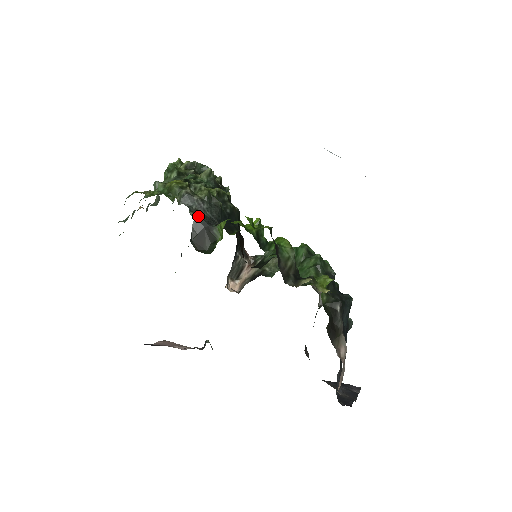
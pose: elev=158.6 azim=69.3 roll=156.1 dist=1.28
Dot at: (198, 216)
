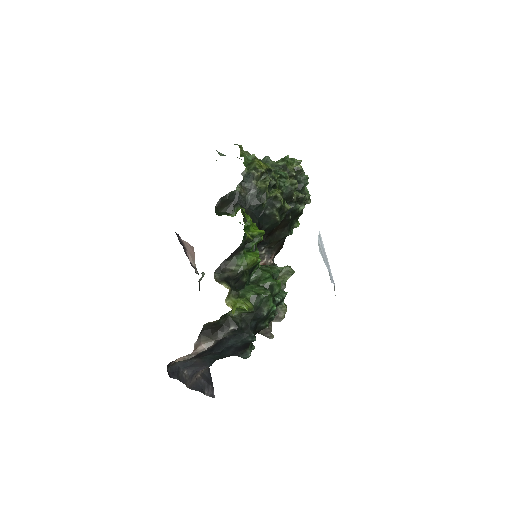
Dot at: (239, 191)
